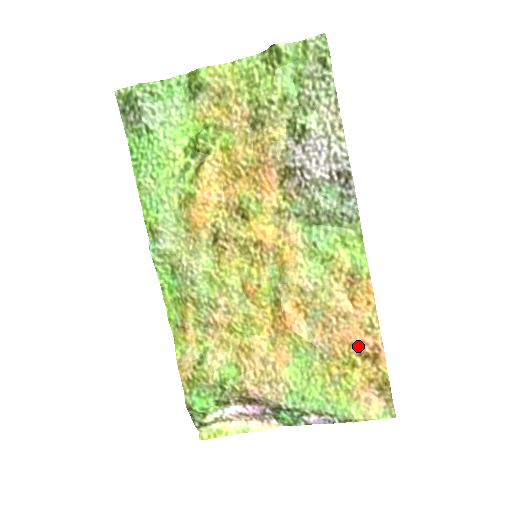
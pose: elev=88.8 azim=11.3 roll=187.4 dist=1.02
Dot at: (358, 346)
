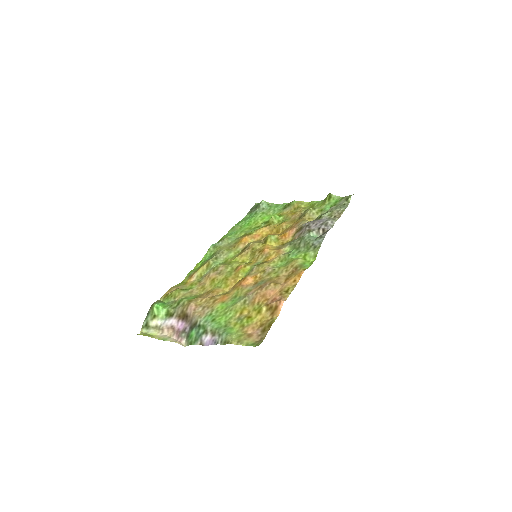
Dot at: (270, 301)
